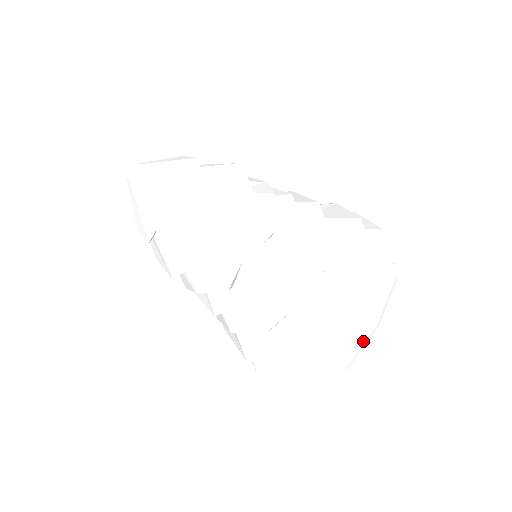
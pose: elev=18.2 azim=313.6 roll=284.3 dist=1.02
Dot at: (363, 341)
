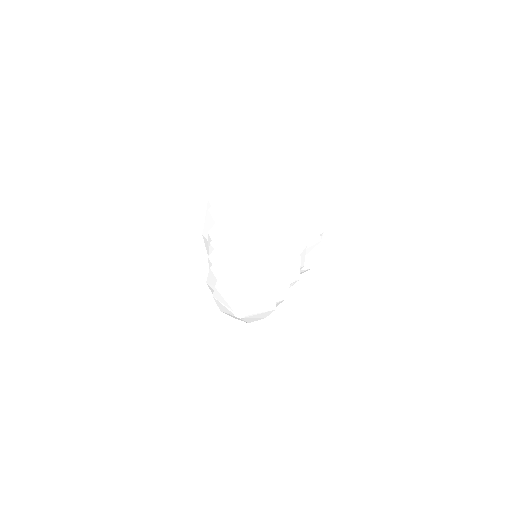
Dot at: occluded
